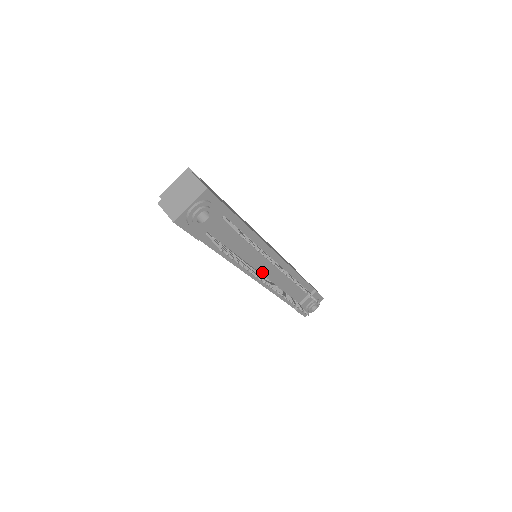
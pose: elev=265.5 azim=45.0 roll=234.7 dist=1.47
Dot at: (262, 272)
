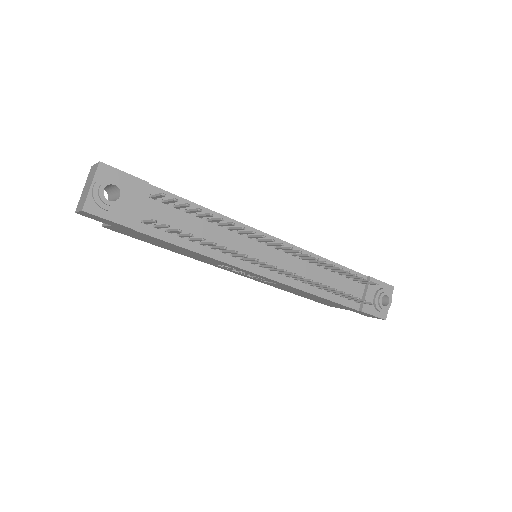
Dot at: occluded
